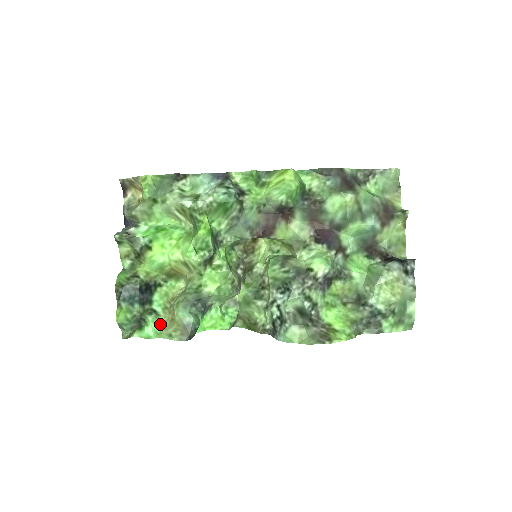
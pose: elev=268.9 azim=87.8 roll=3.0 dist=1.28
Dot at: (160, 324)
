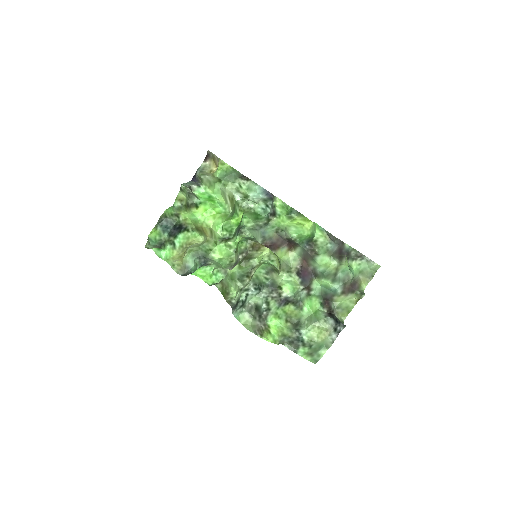
Dot at: (172, 254)
